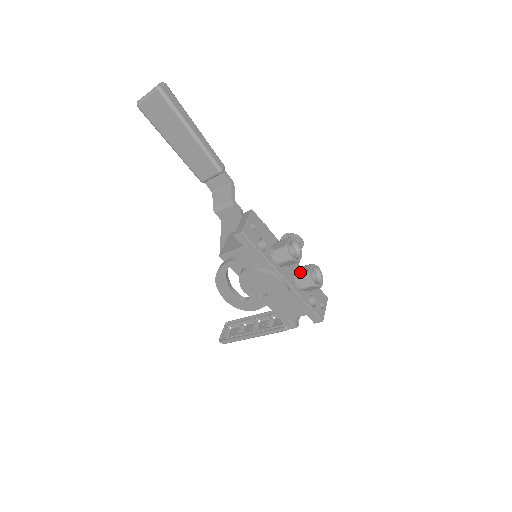
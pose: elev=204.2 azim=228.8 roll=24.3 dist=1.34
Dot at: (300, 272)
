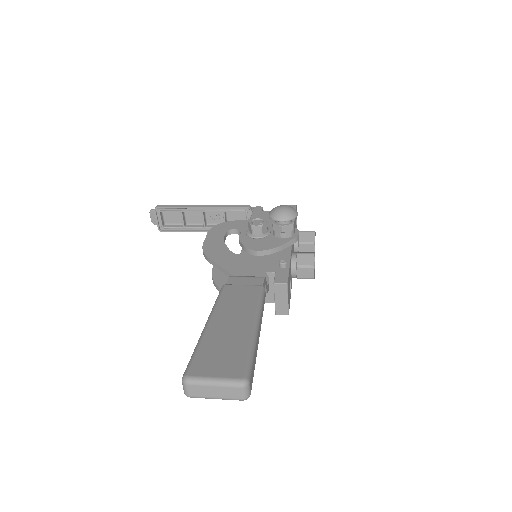
Dot at: (303, 251)
